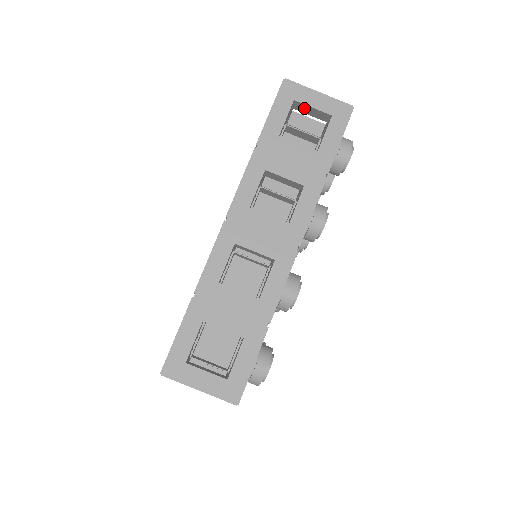
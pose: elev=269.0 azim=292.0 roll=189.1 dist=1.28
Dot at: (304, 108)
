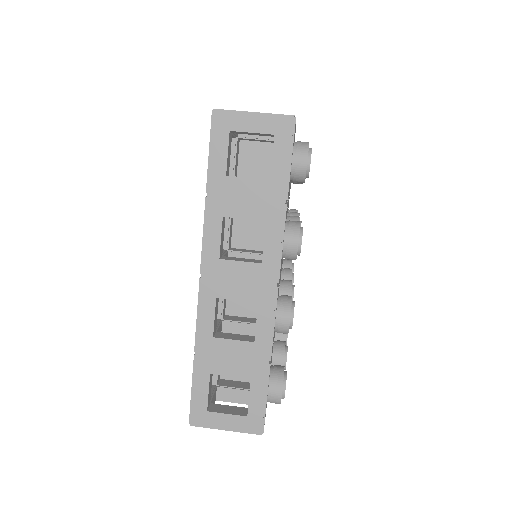
Dot at: (244, 133)
